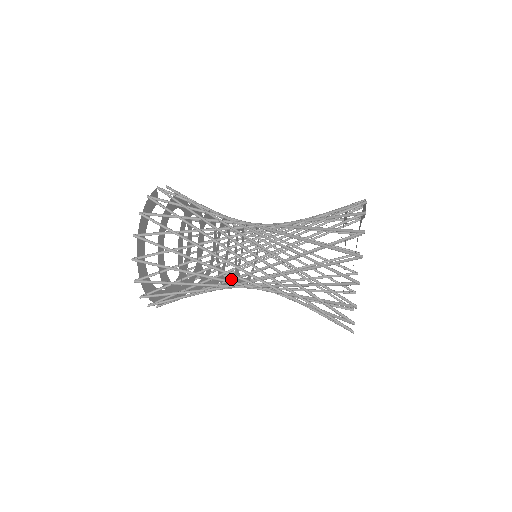
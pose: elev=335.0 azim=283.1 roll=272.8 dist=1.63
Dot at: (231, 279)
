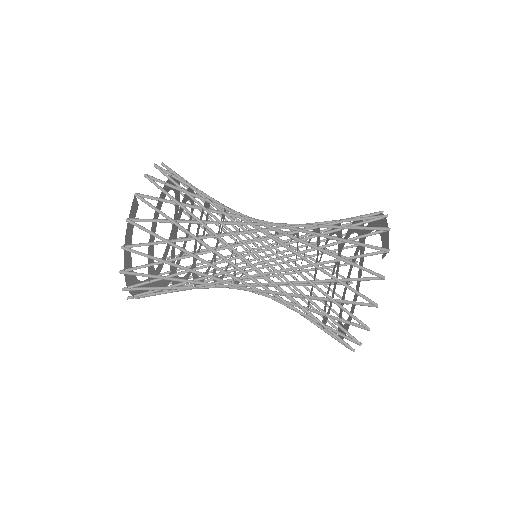
Dot at: occluded
